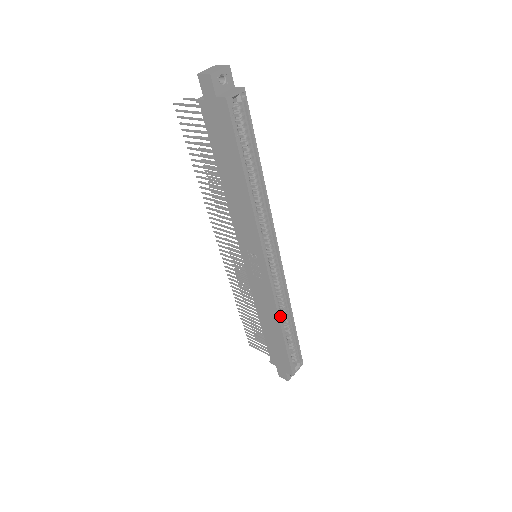
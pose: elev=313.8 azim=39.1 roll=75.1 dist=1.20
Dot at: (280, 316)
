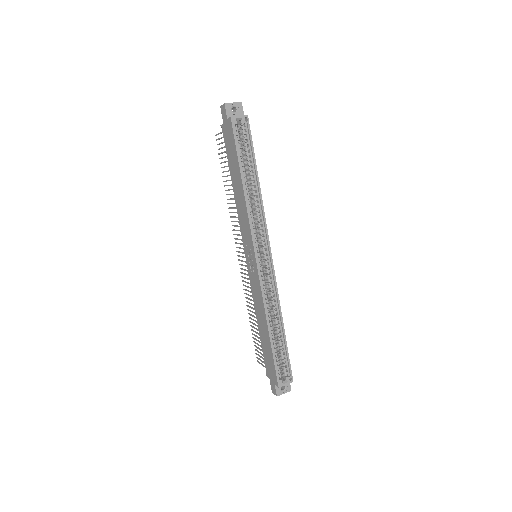
Dot at: (268, 314)
